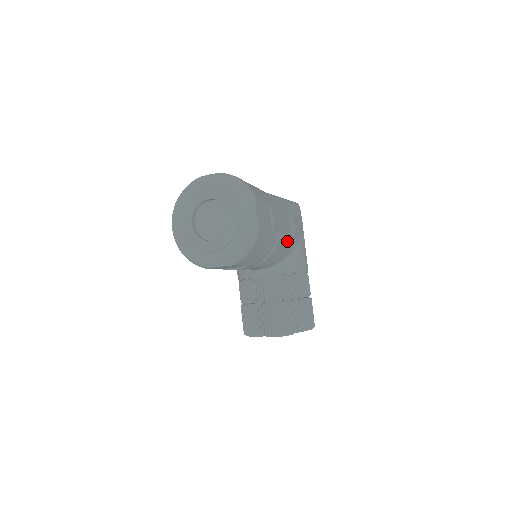
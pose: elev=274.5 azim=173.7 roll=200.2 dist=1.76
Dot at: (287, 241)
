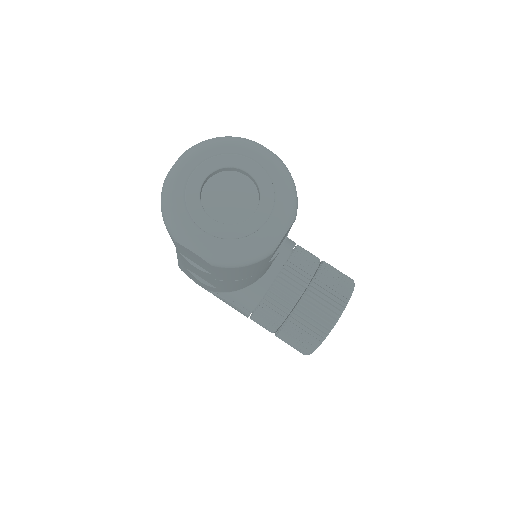
Dot at: occluded
